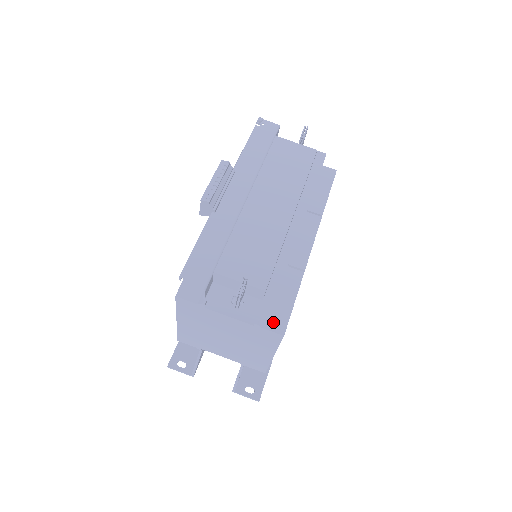
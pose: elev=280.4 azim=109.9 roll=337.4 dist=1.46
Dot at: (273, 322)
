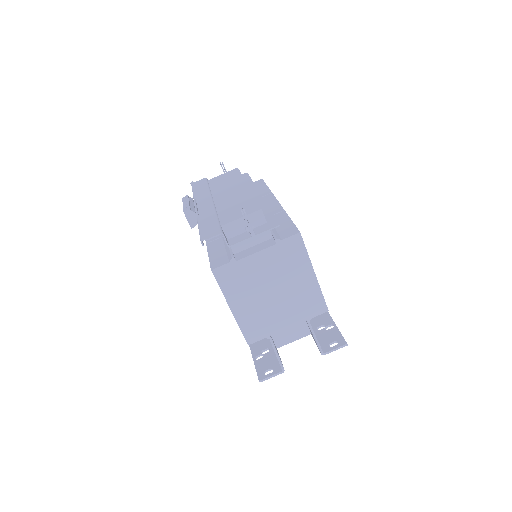
Dot at: (287, 234)
